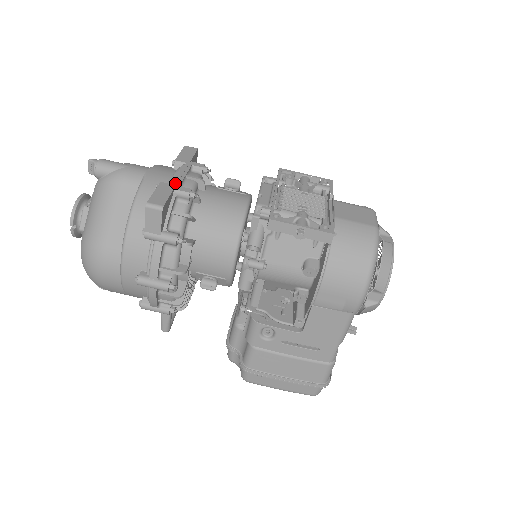
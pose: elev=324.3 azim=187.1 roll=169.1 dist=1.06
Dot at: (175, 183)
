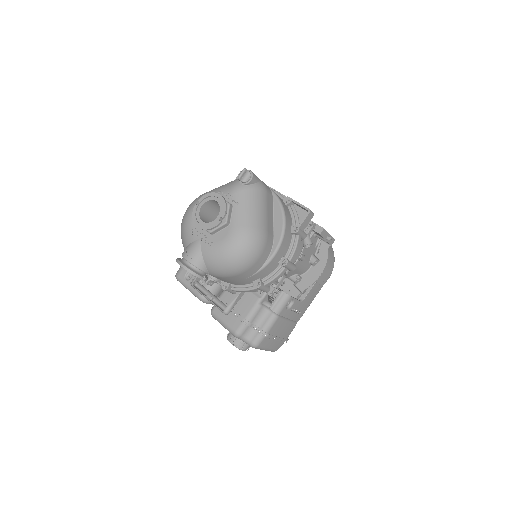
Dot at: occluded
